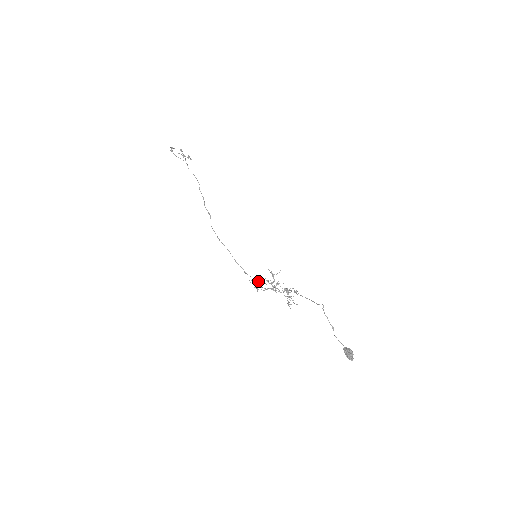
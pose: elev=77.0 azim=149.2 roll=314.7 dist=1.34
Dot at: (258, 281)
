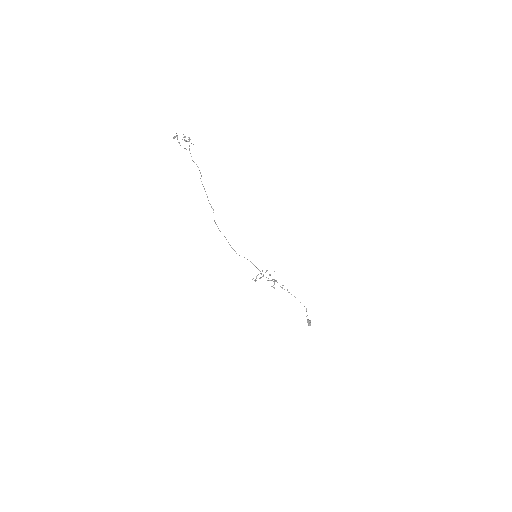
Dot at: occluded
